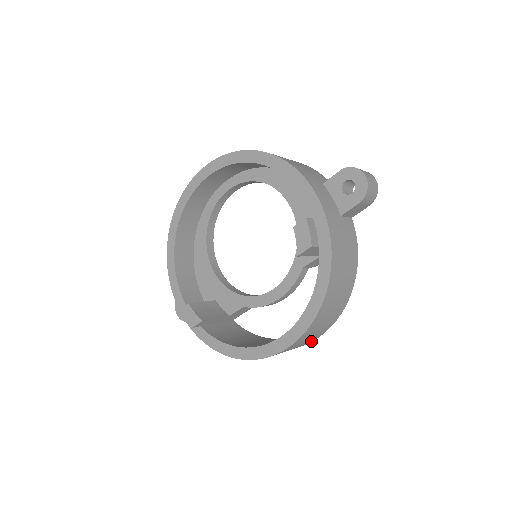
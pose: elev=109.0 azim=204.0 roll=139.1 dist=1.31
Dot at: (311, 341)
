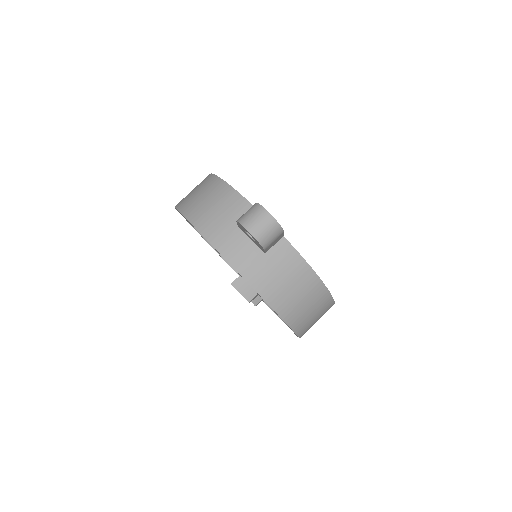
Dot at: occluded
